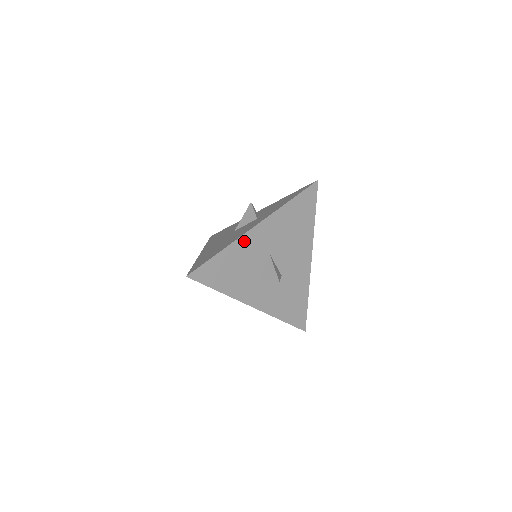
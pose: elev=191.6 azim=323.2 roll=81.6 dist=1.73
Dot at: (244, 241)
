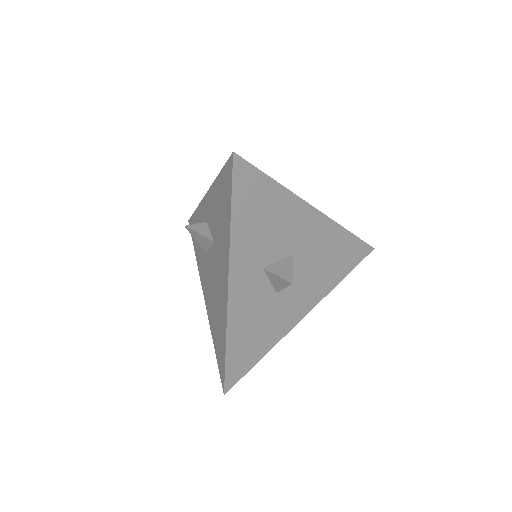
Dot at: (297, 206)
